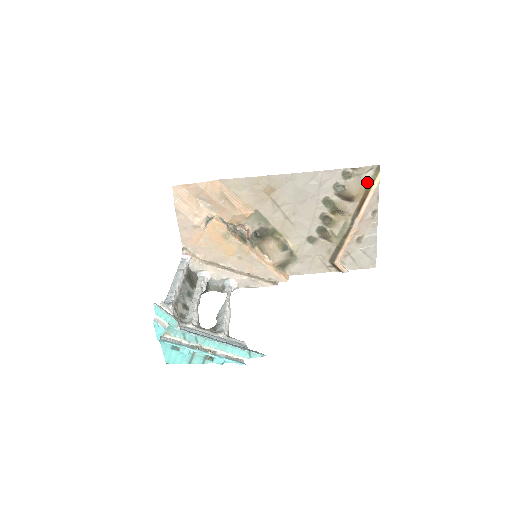
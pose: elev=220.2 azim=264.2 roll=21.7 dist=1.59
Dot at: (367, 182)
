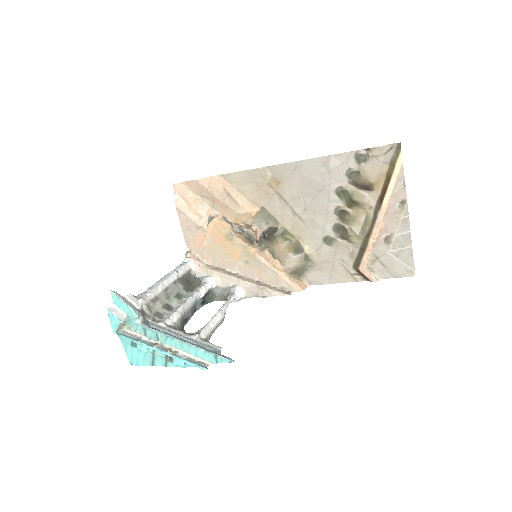
Dot at: (387, 165)
